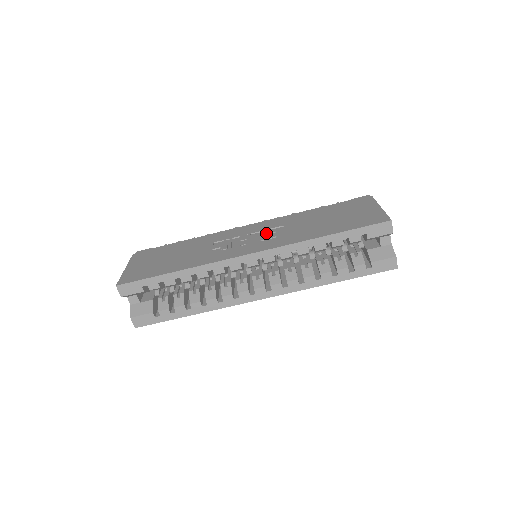
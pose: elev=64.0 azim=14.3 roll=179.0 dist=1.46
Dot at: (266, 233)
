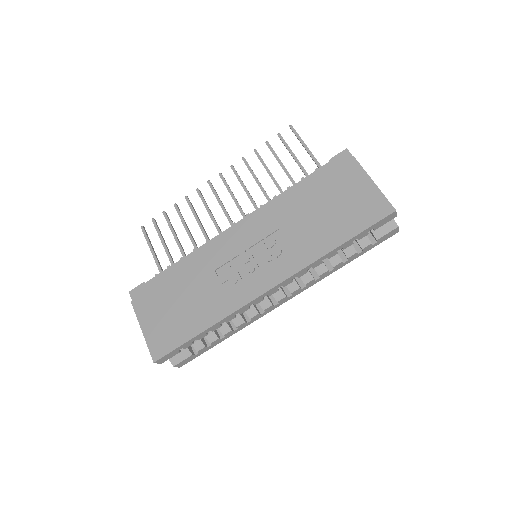
Dot at: (266, 245)
